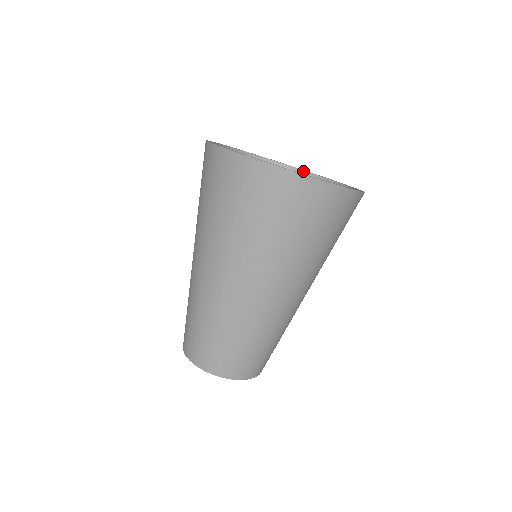
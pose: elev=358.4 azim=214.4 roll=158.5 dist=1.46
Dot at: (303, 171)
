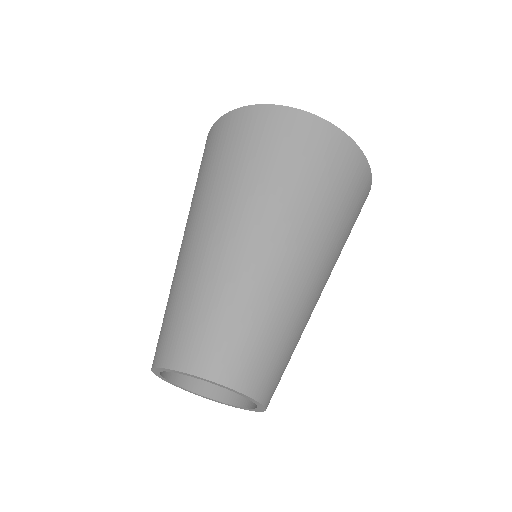
Dot at: occluded
